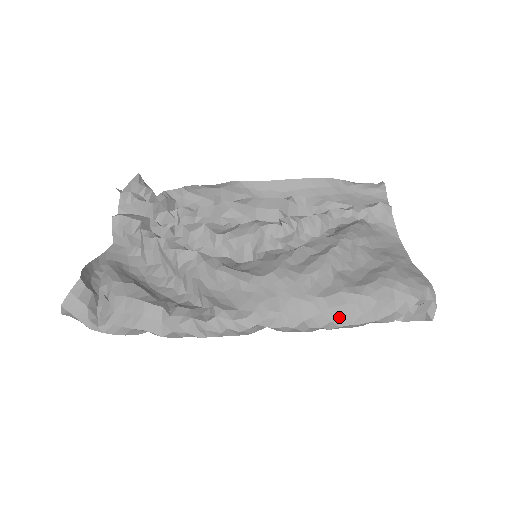
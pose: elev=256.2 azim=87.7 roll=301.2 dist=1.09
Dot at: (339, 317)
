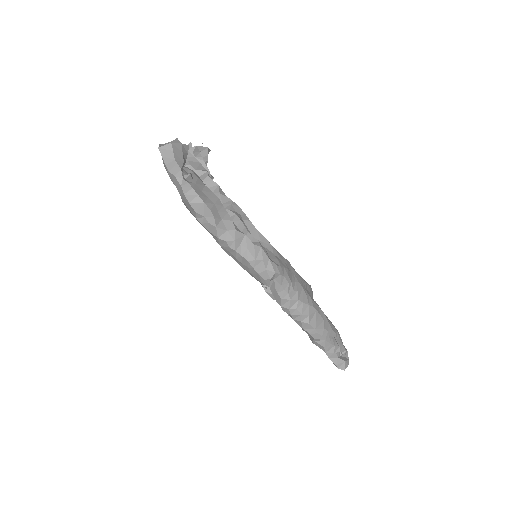
Dot at: (313, 318)
